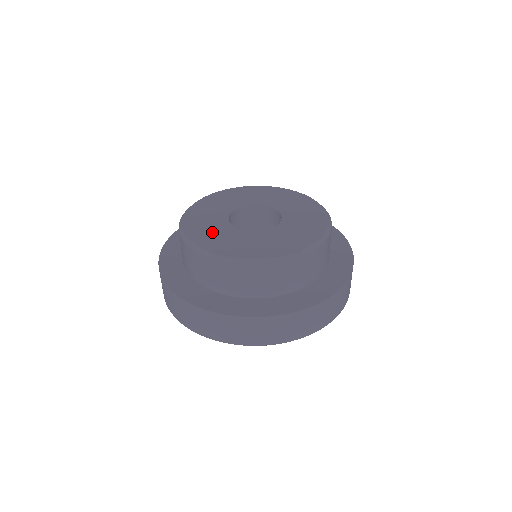
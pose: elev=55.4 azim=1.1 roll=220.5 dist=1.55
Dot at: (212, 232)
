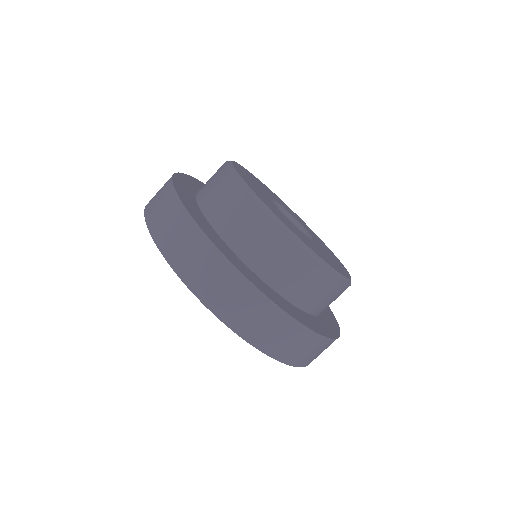
Dot at: (287, 221)
